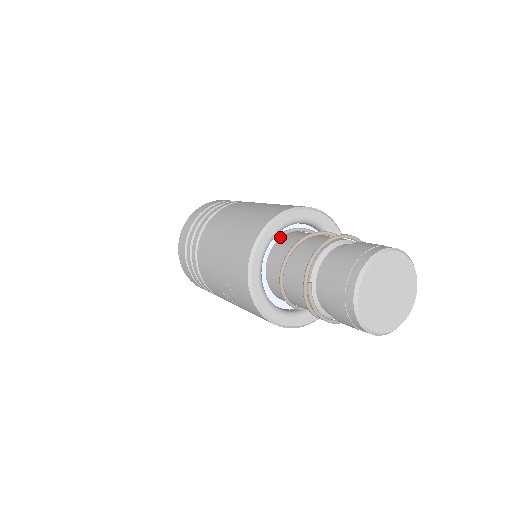
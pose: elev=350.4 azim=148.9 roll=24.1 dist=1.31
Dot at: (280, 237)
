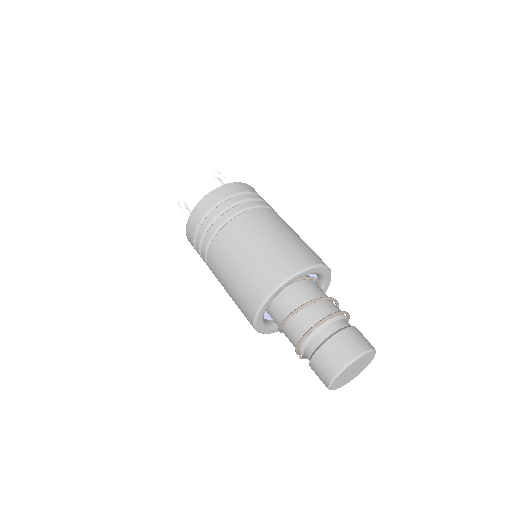
Dot at: occluded
